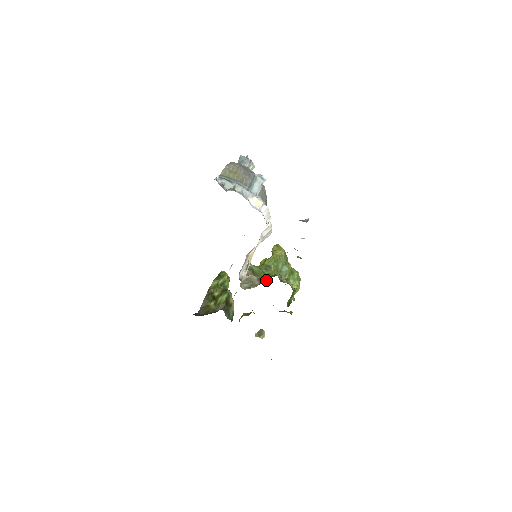
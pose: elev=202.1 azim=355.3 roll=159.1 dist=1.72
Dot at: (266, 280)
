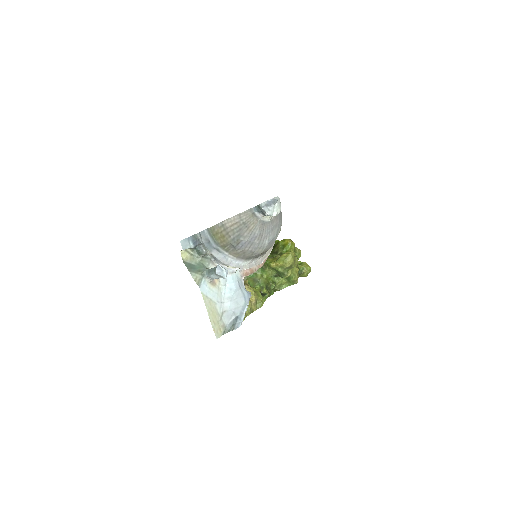
Dot at: occluded
